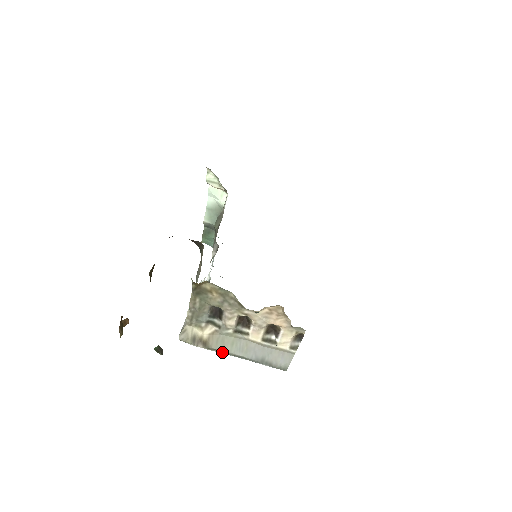
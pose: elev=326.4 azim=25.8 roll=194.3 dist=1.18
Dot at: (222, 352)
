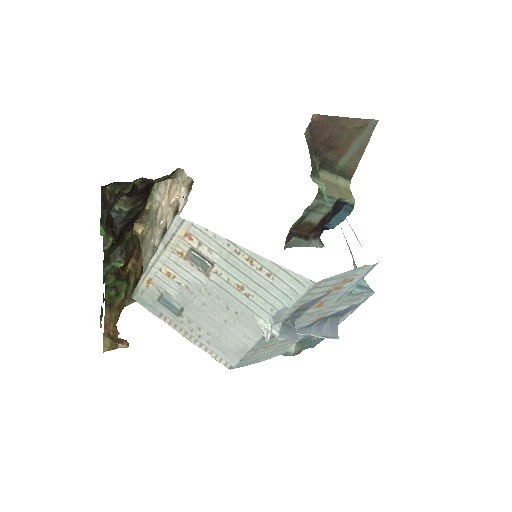
Dot at: (147, 267)
